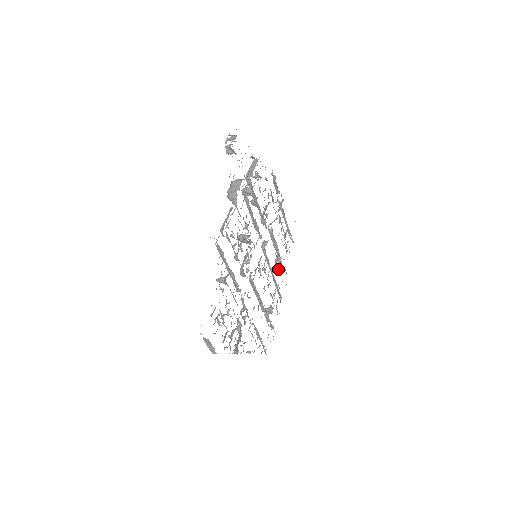
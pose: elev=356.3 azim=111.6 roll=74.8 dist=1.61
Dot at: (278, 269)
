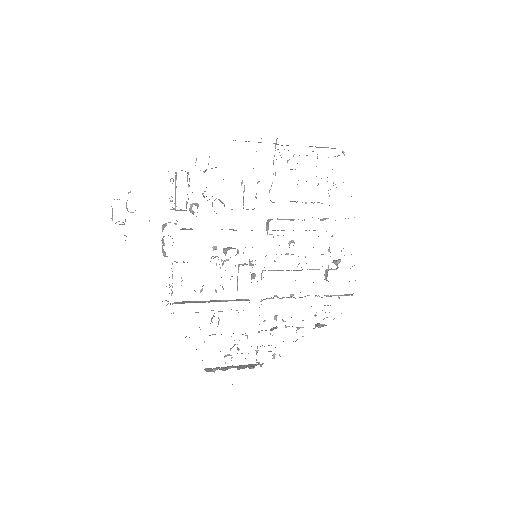
Dot at: (322, 219)
